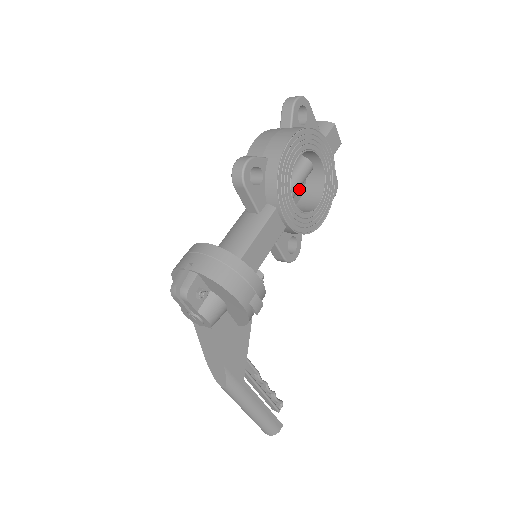
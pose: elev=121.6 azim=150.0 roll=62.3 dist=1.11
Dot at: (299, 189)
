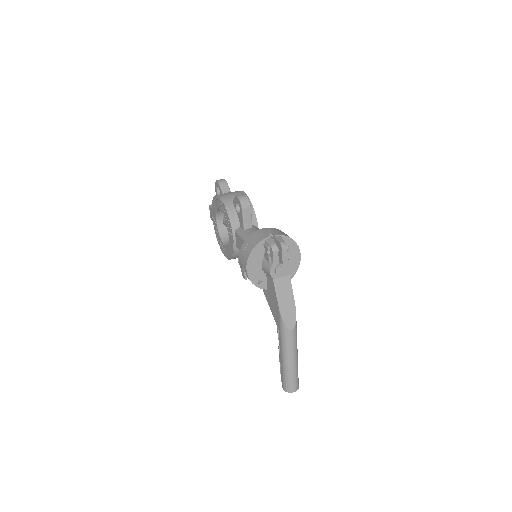
Dot at: occluded
